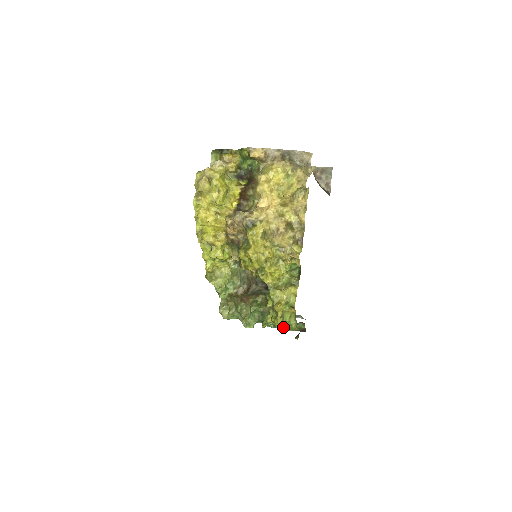
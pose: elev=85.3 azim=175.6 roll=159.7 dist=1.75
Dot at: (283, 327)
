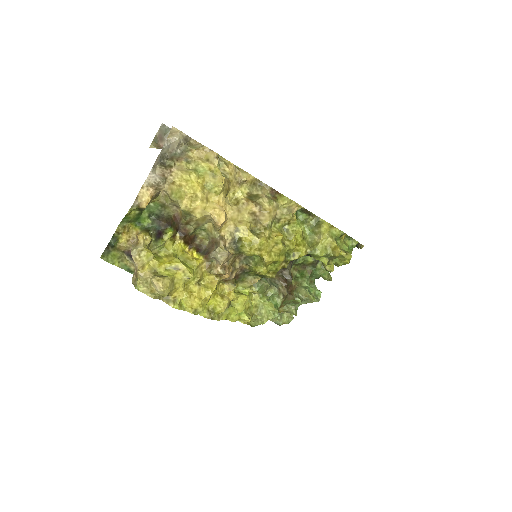
Dot at: occluded
